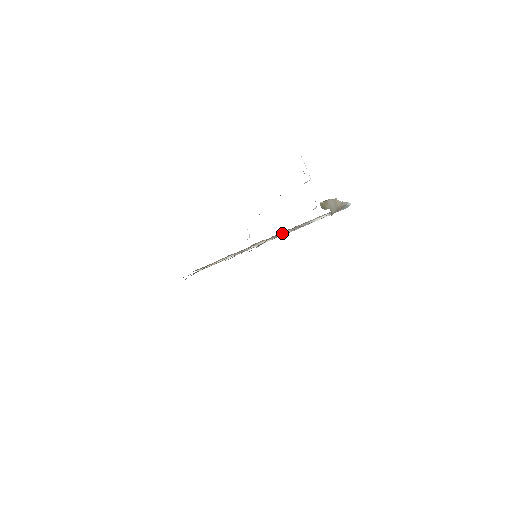
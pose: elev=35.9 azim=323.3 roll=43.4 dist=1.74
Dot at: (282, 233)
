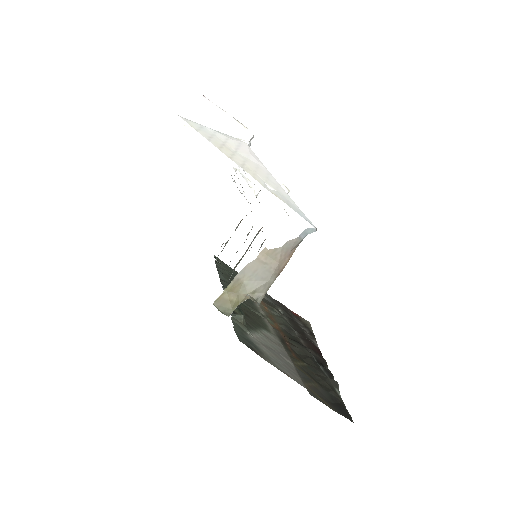
Dot at: occluded
